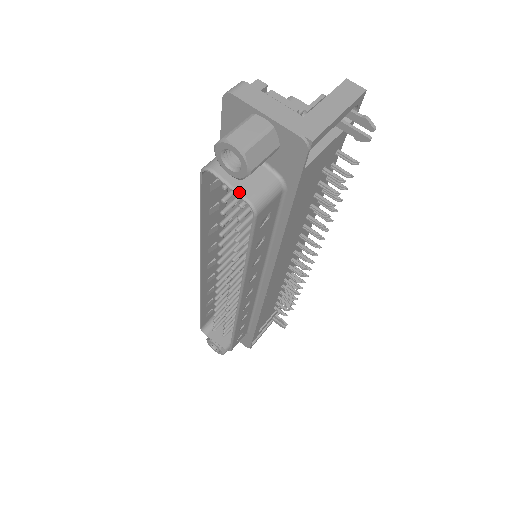
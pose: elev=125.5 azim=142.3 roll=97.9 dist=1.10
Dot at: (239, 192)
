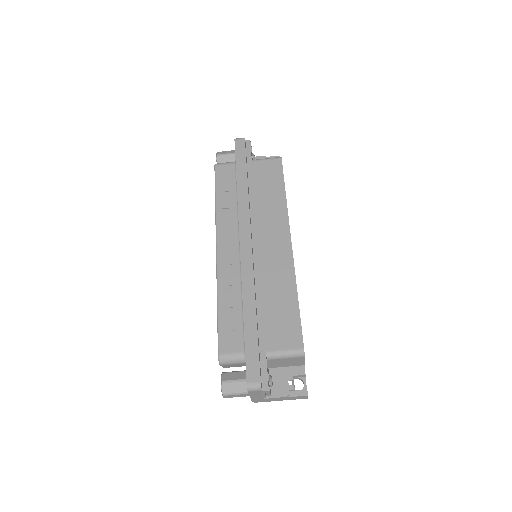
Dot at: (223, 367)
